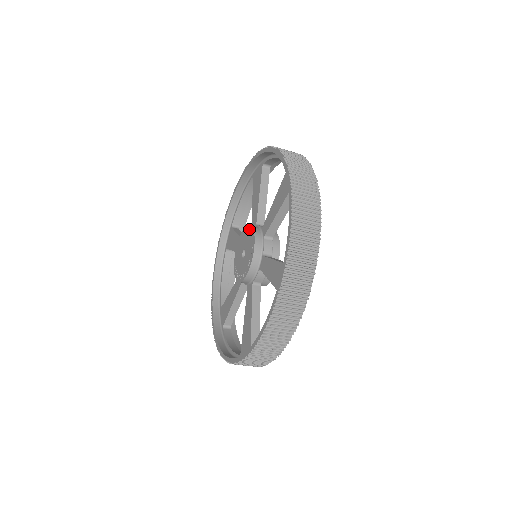
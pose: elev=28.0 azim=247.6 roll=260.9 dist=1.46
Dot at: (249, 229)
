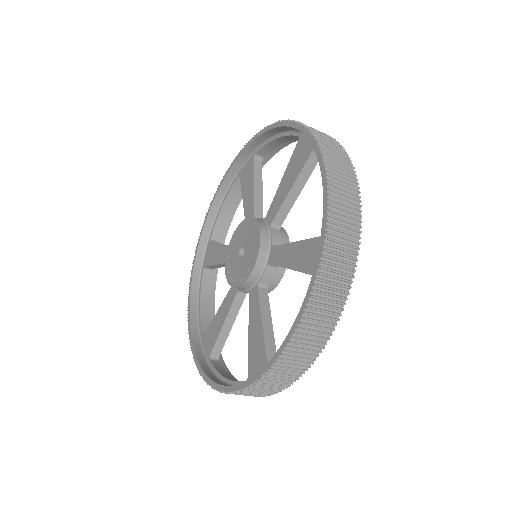
Dot at: (257, 235)
